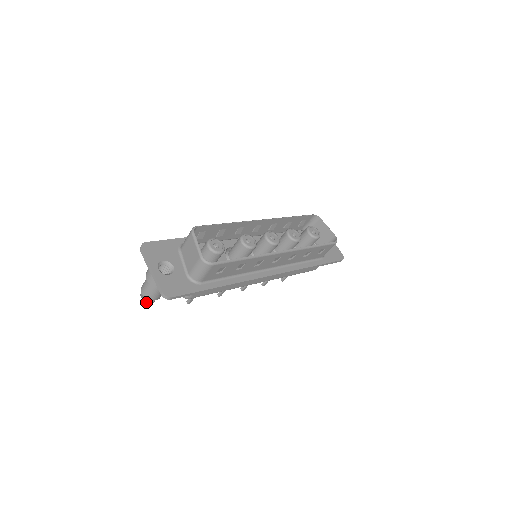
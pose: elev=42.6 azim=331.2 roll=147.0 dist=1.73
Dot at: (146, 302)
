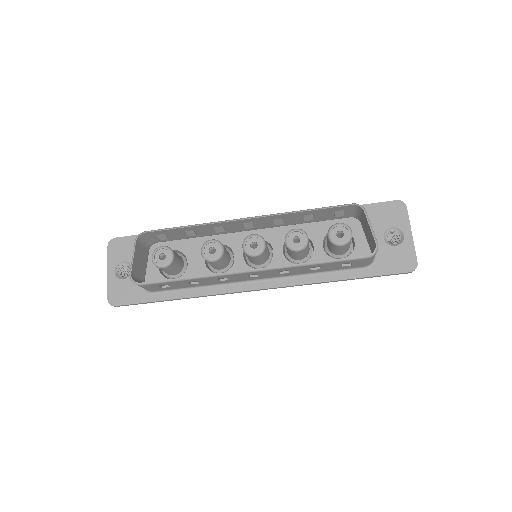
Dot at: occluded
